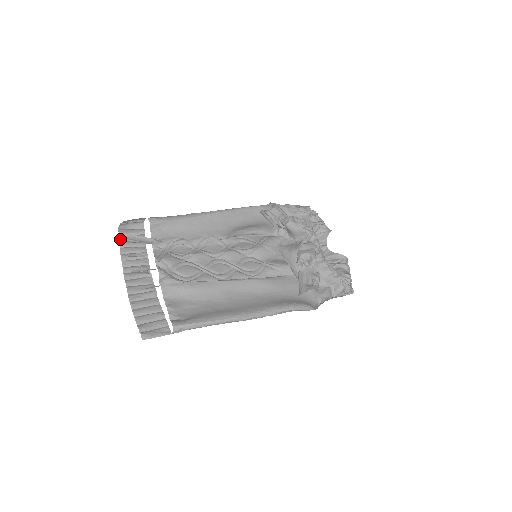
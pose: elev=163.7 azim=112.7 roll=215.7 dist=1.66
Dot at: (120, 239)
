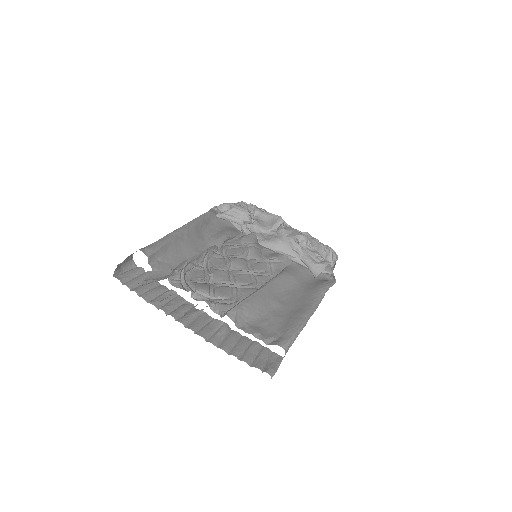
Dot at: (129, 286)
